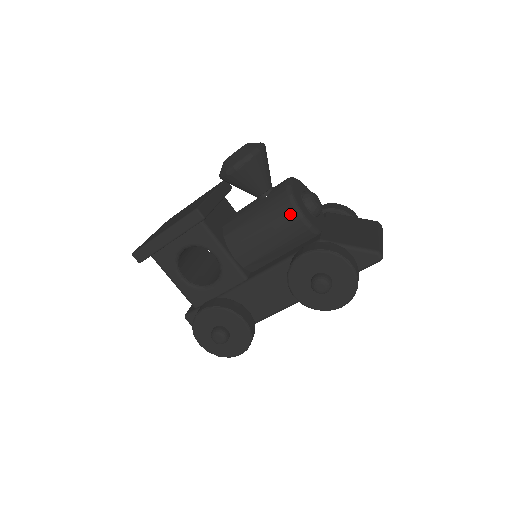
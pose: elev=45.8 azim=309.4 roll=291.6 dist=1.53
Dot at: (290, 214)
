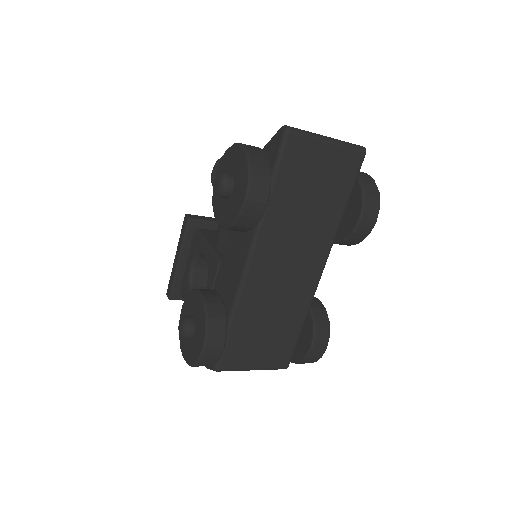
Dot at: occluded
